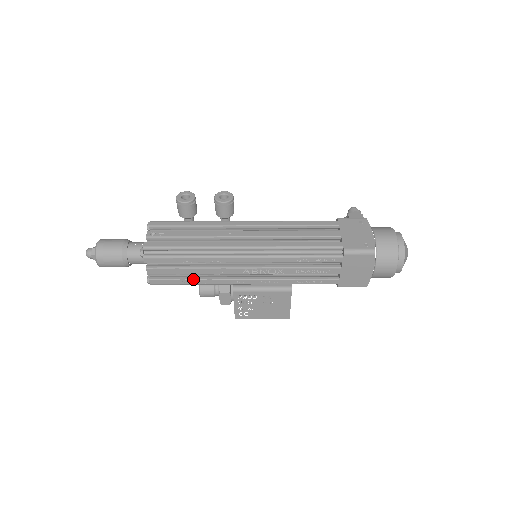
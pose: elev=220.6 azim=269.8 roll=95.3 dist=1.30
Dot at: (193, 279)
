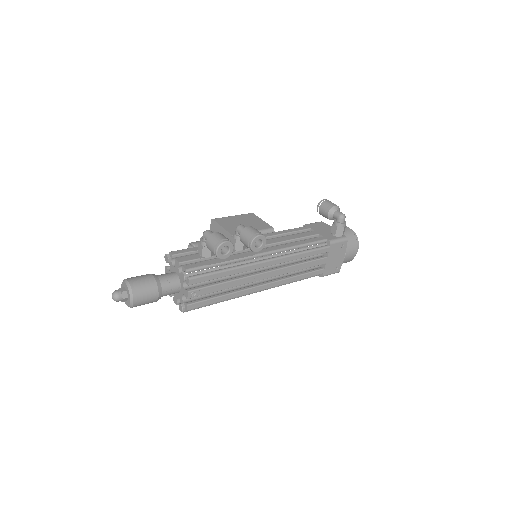
Dot at: occluded
